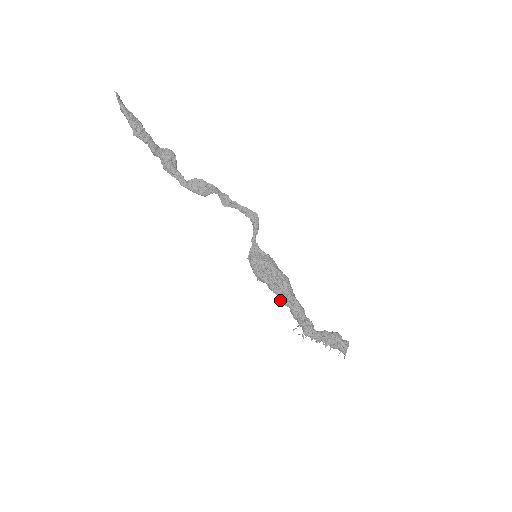
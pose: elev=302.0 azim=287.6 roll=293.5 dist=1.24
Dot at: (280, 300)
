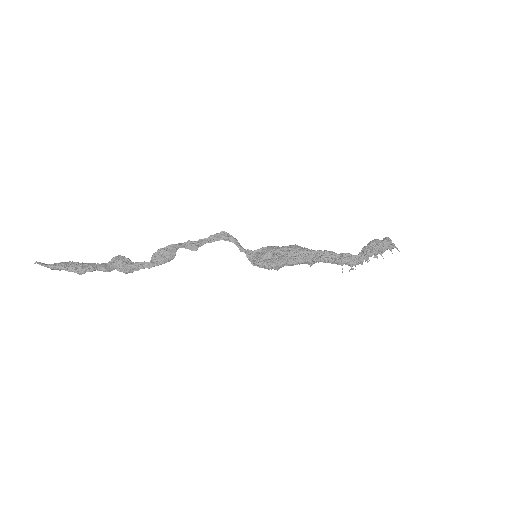
Dot at: (308, 264)
